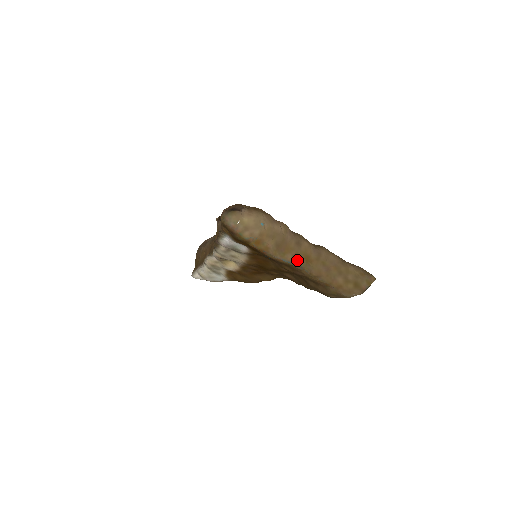
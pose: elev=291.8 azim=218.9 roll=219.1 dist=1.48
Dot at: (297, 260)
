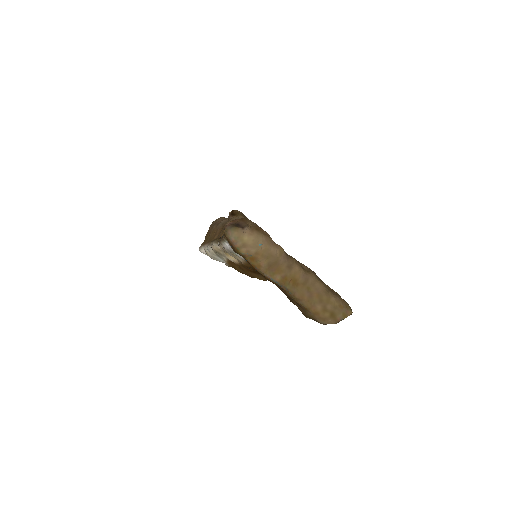
Dot at: (284, 281)
